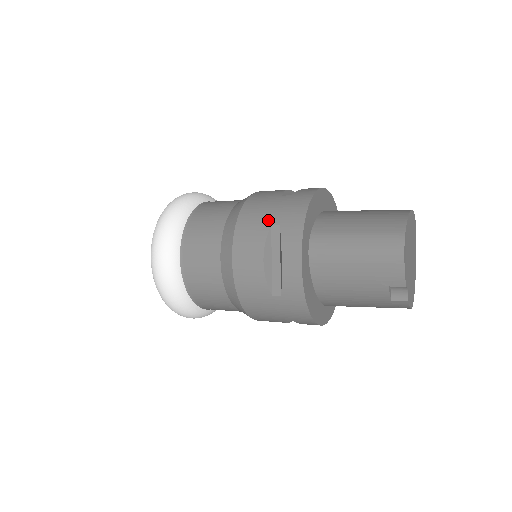
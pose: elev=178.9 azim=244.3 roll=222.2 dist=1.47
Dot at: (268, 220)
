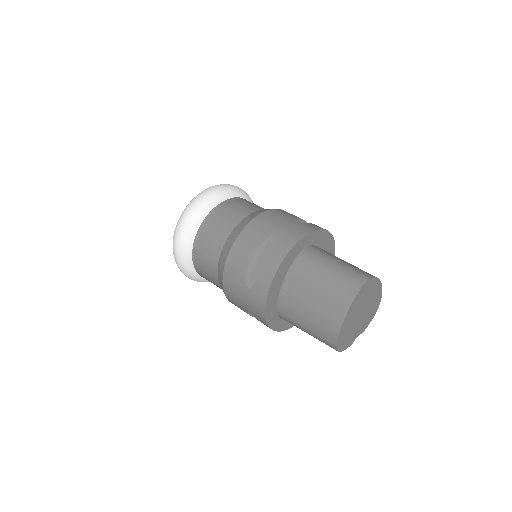
Dot at: (244, 307)
